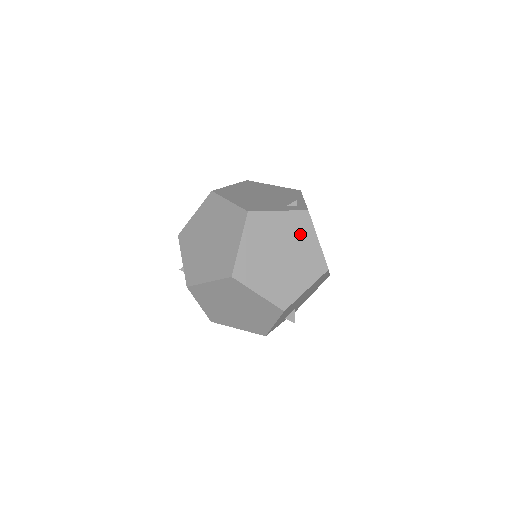
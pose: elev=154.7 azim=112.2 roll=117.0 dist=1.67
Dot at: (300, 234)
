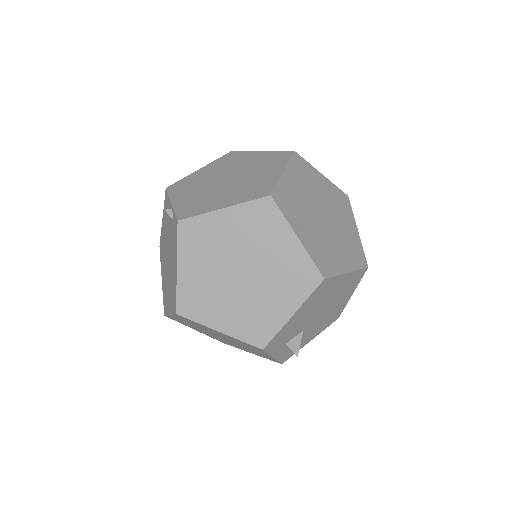
Dot at: (341, 211)
